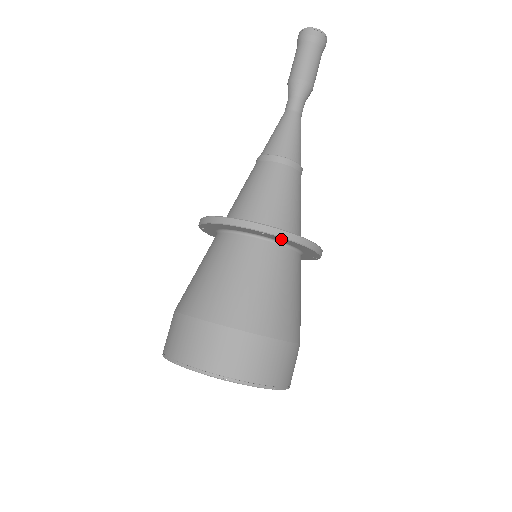
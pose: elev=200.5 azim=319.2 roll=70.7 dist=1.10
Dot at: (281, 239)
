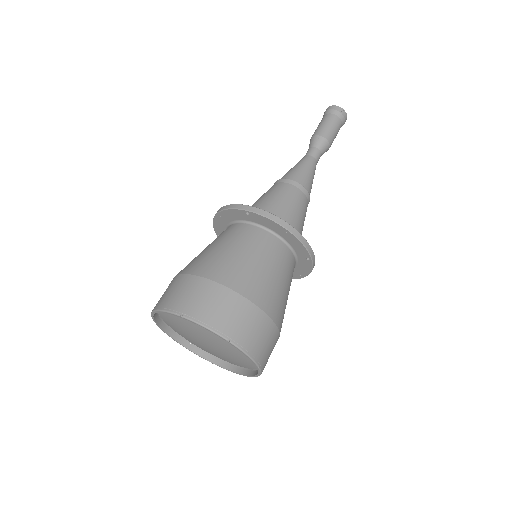
Dot at: (263, 220)
